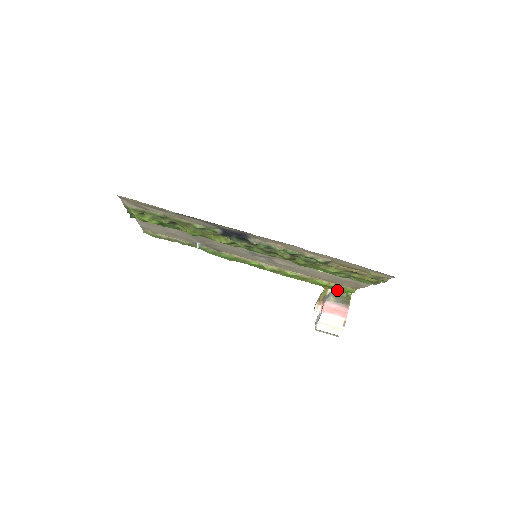
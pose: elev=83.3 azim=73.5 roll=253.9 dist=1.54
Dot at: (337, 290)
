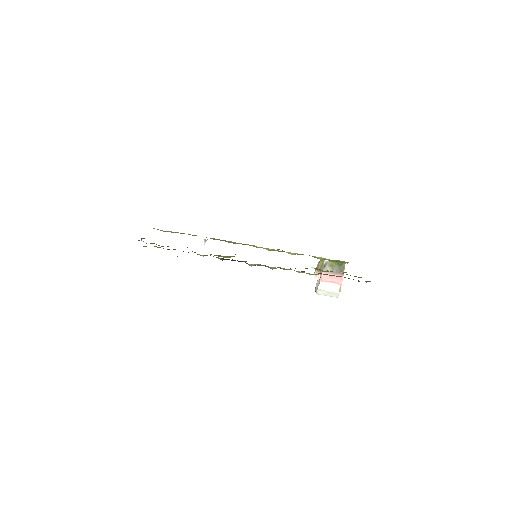
Dot at: occluded
